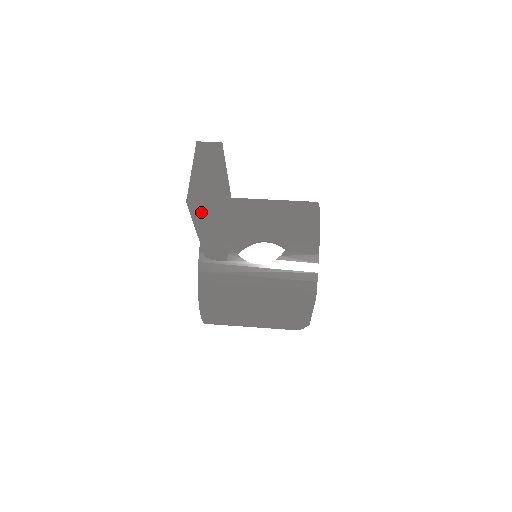
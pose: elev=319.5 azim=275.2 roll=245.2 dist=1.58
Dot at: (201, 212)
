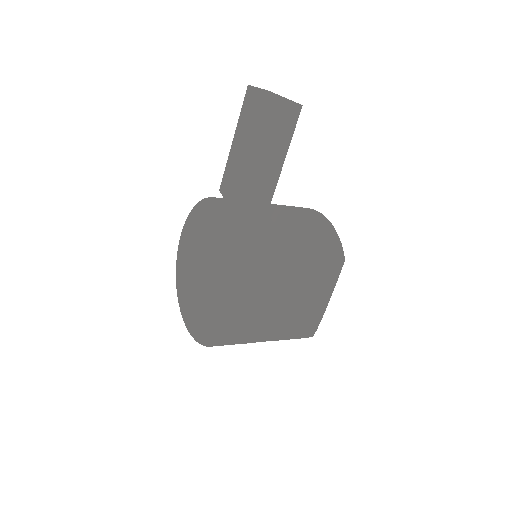
Dot at: (285, 120)
